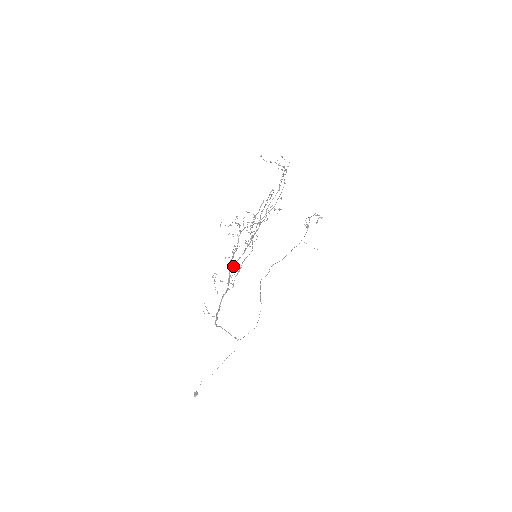
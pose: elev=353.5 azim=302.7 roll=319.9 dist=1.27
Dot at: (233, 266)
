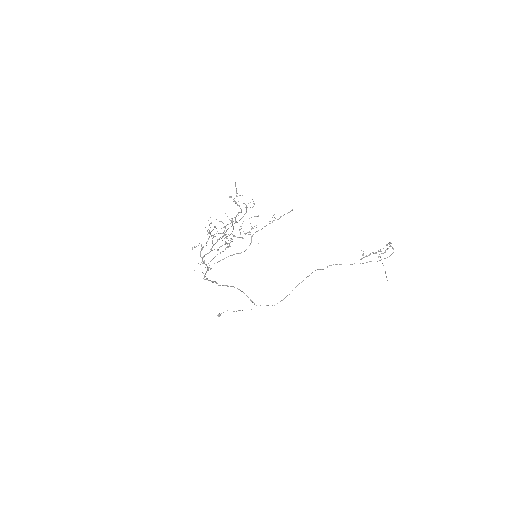
Dot at: (203, 257)
